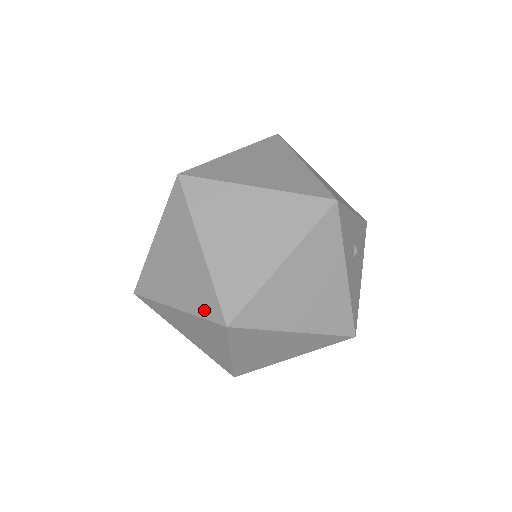
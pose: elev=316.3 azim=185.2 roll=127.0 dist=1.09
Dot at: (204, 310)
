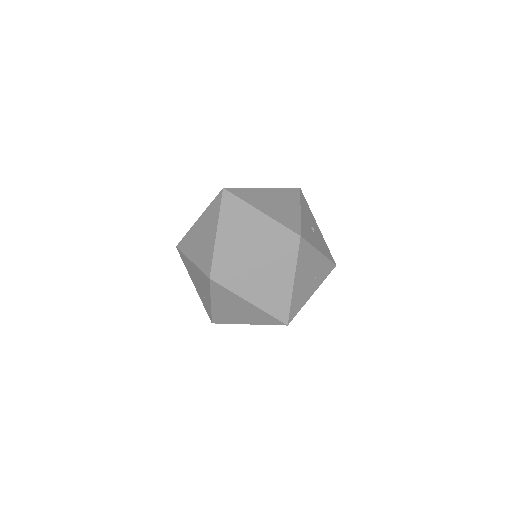
Dot at: (269, 323)
